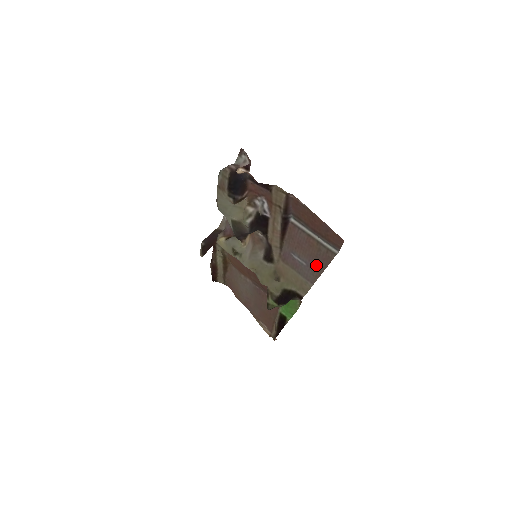
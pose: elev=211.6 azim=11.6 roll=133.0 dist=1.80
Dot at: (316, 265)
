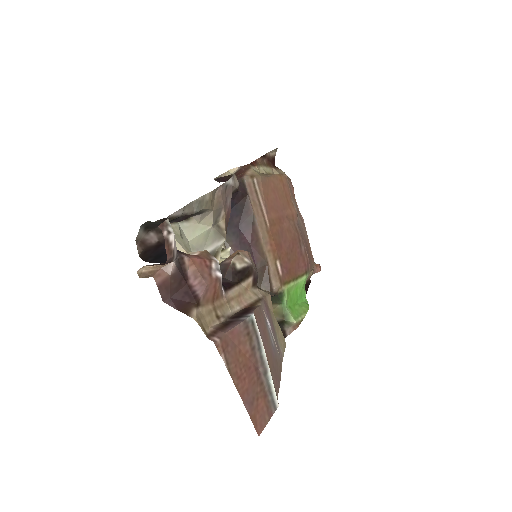
Dot at: (276, 365)
